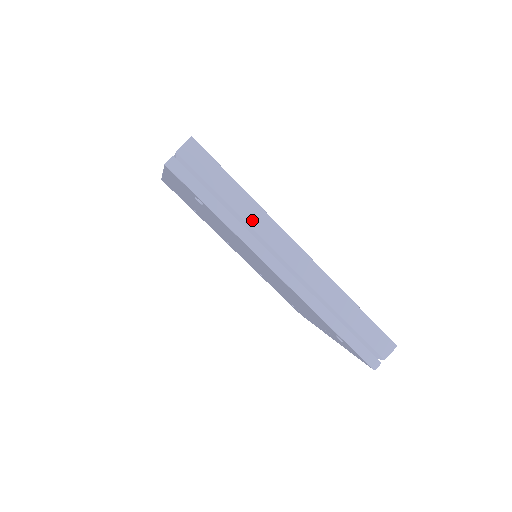
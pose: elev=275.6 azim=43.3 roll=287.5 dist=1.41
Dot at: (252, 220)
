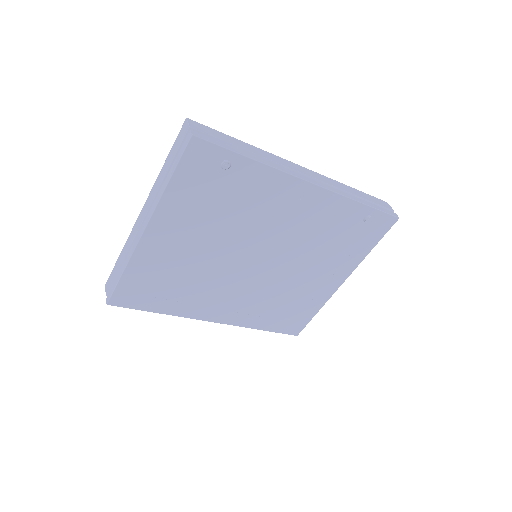
Dot at: (266, 156)
